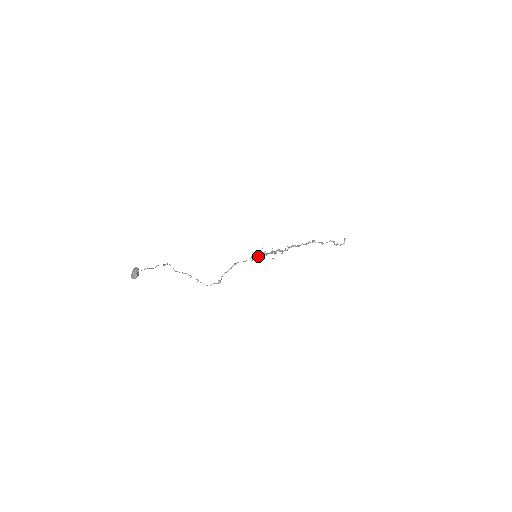
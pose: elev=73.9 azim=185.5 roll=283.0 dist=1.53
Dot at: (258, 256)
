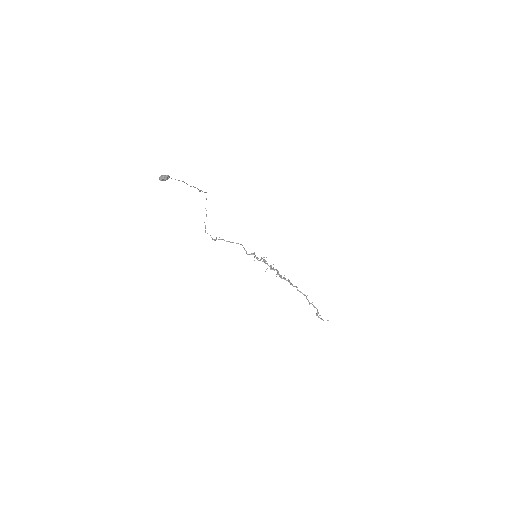
Dot at: occluded
